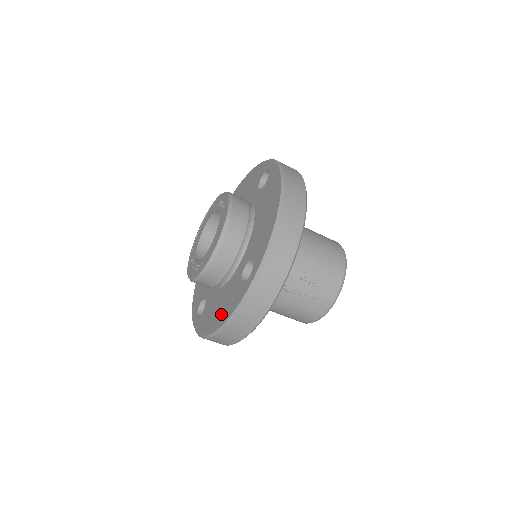
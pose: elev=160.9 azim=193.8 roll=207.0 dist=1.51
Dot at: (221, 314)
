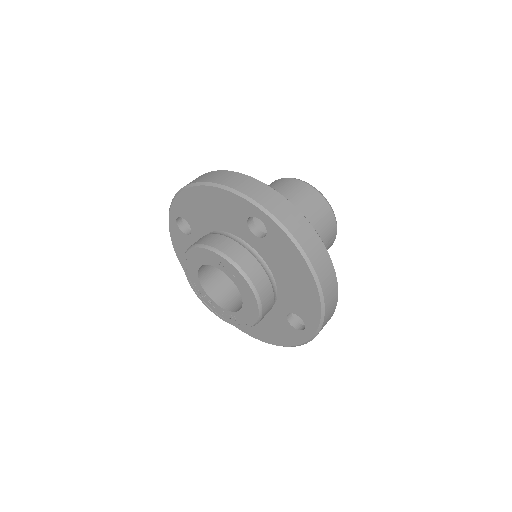
Dot at: (273, 336)
